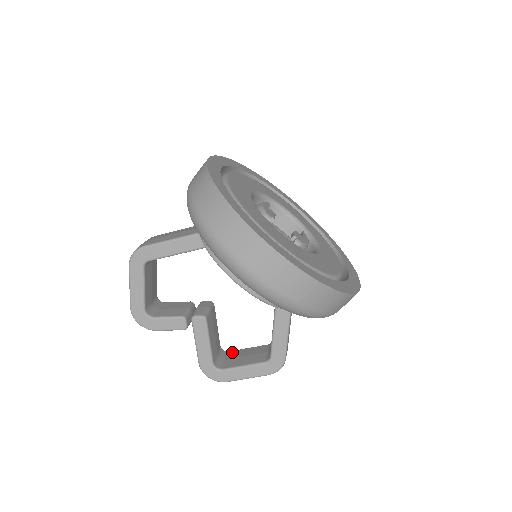
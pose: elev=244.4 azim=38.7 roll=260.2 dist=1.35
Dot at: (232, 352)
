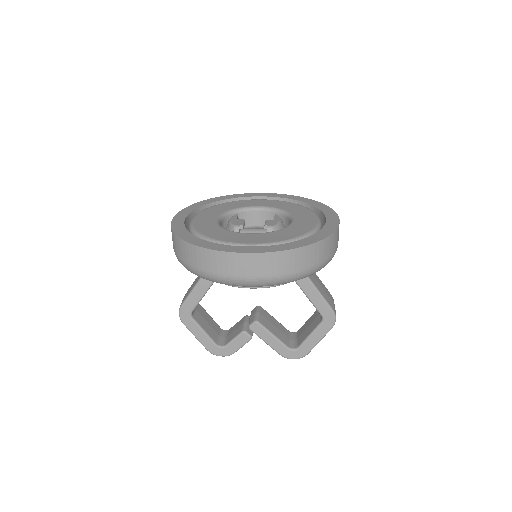
Dot at: (300, 330)
